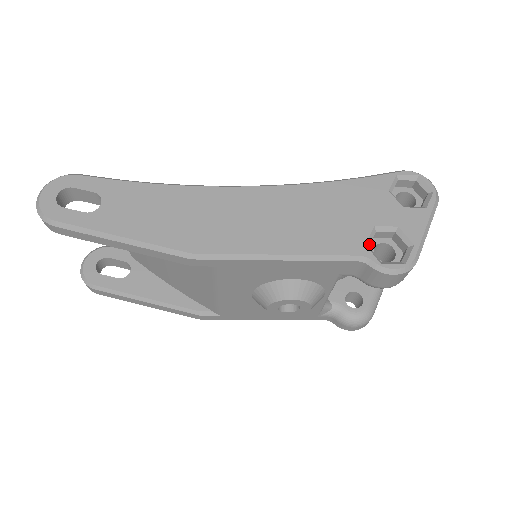
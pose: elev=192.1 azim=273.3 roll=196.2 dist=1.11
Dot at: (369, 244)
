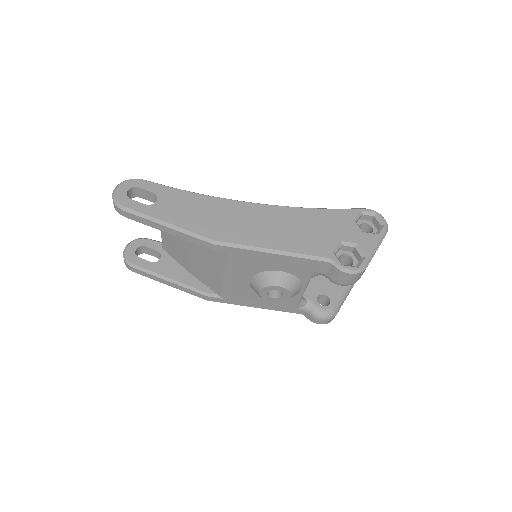
Dot at: (336, 252)
